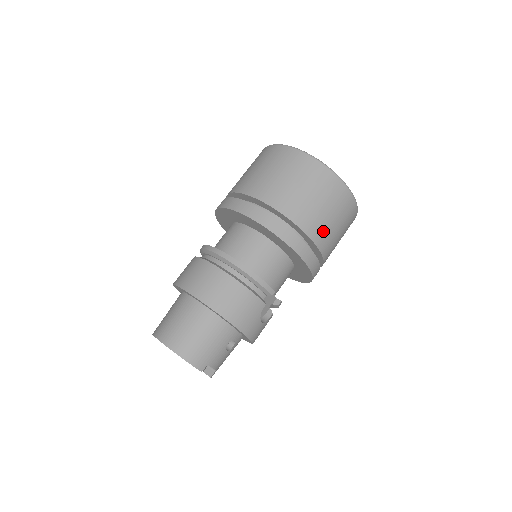
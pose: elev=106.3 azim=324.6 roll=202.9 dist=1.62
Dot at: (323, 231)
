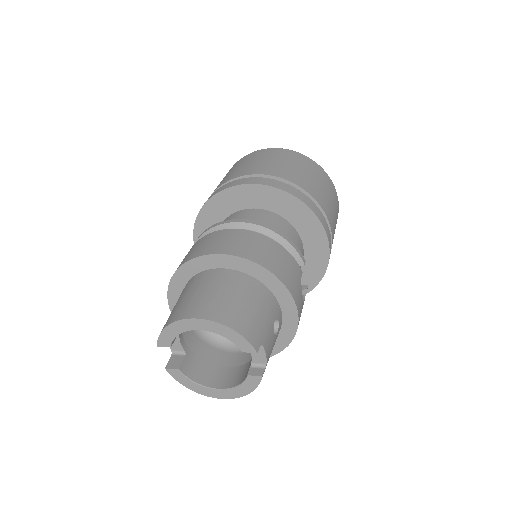
Dot at: (327, 207)
